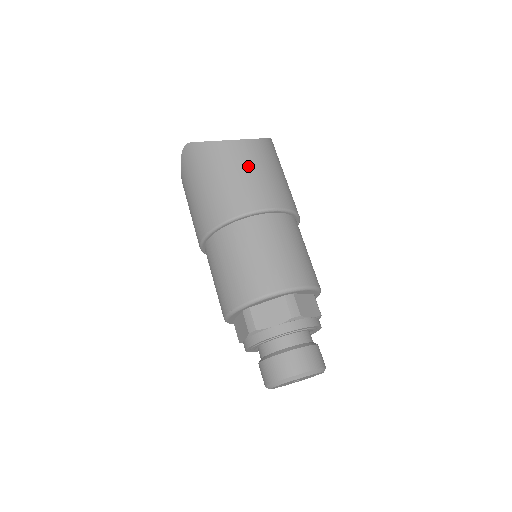
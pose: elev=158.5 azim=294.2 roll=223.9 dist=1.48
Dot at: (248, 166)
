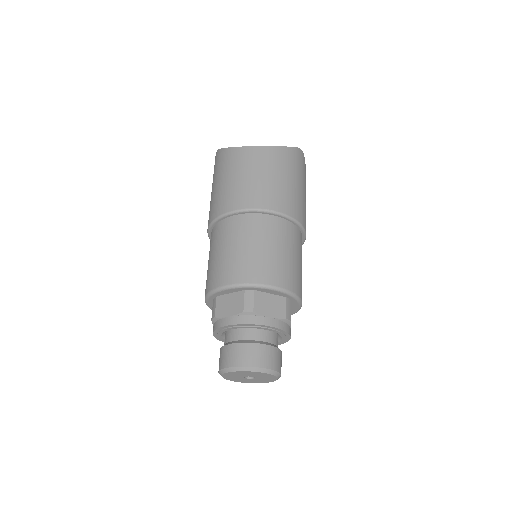
Dot at: (250, 170)
